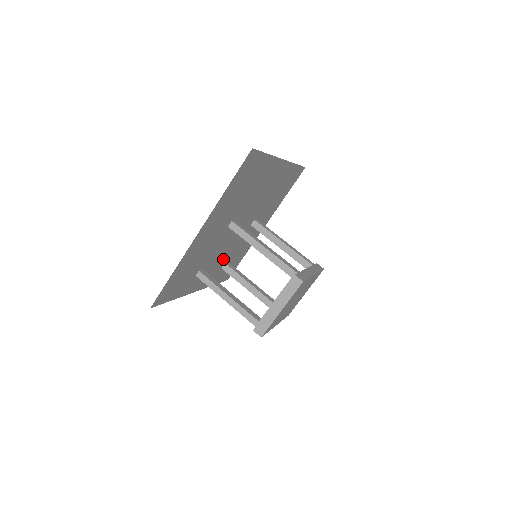
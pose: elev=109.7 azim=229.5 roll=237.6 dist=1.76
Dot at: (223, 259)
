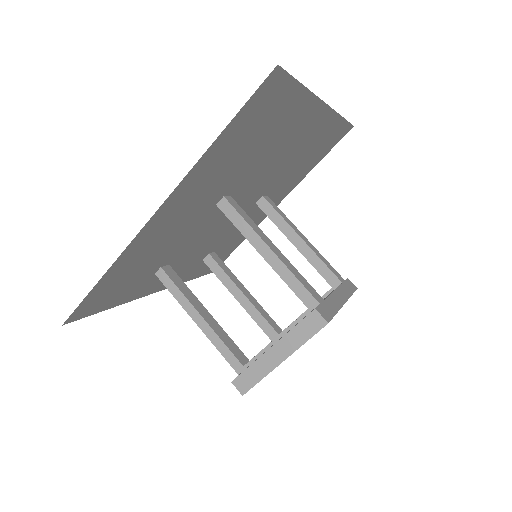
Dot at: (206, 249)
